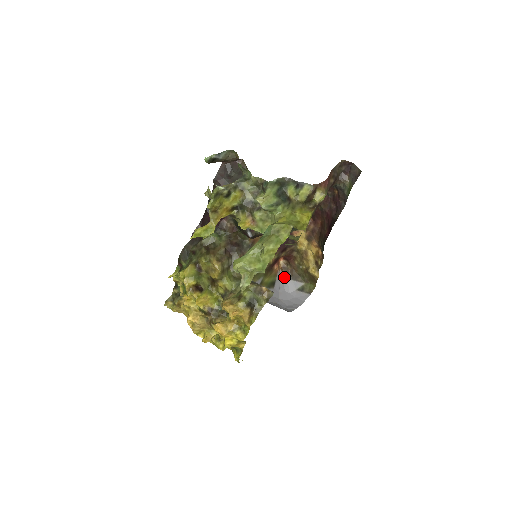
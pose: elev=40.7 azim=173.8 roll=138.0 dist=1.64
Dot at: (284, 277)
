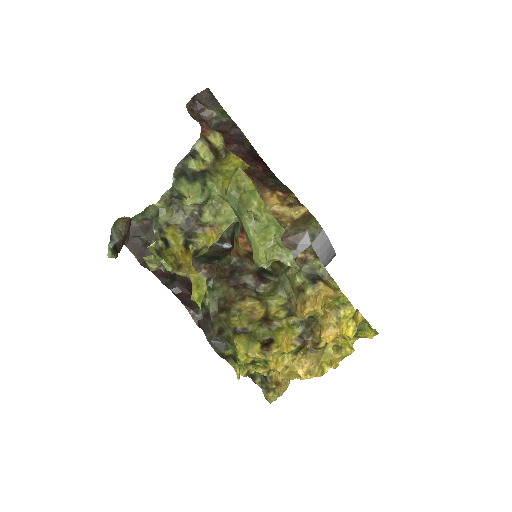
Dot at: occluded
